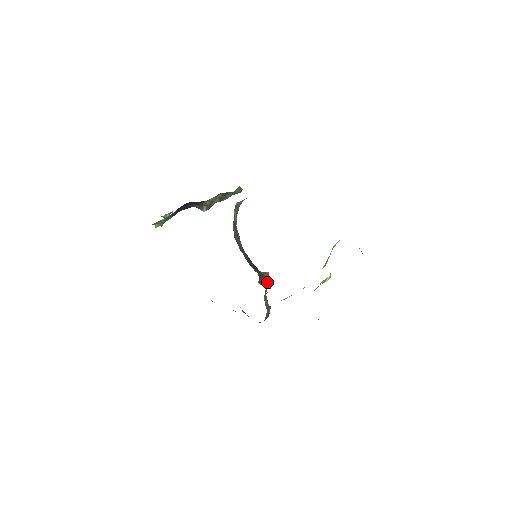
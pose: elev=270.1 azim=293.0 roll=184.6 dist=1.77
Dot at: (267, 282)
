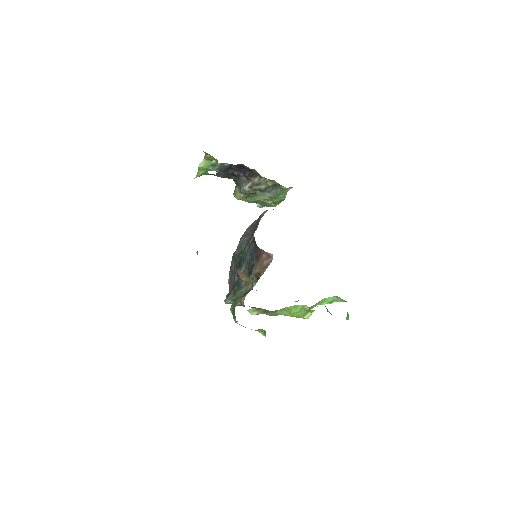
Dot at: occluded
